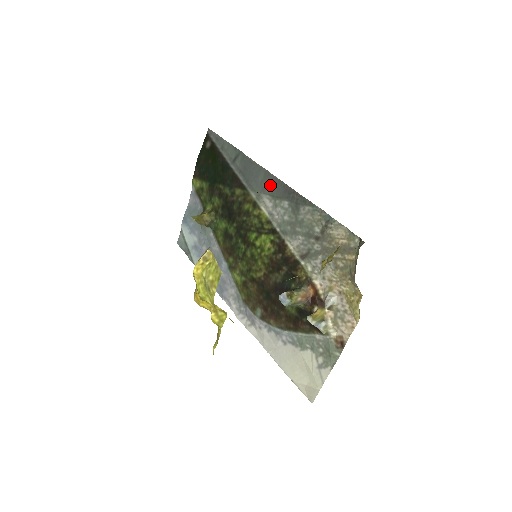
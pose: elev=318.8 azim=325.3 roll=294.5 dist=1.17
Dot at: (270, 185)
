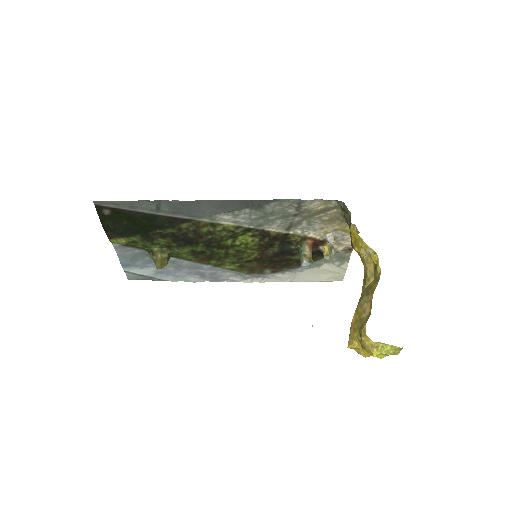
Dot at: (220, 207)
